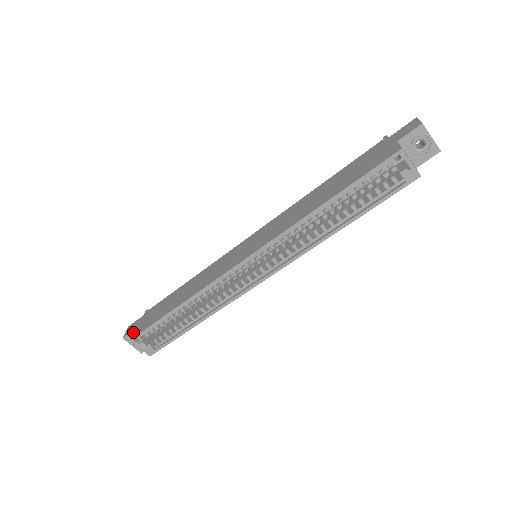
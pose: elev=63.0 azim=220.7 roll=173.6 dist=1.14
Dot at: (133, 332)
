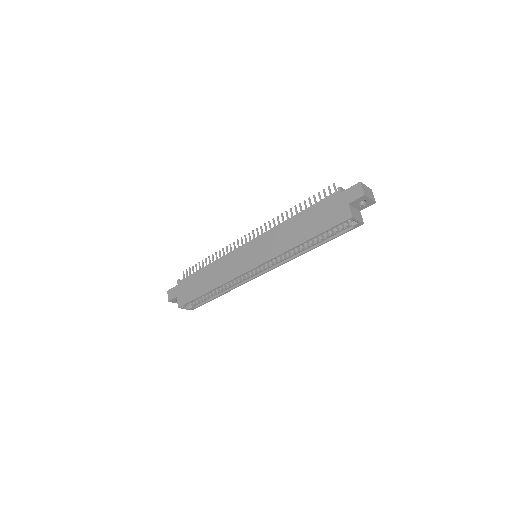
Dot at: (177, 301)
